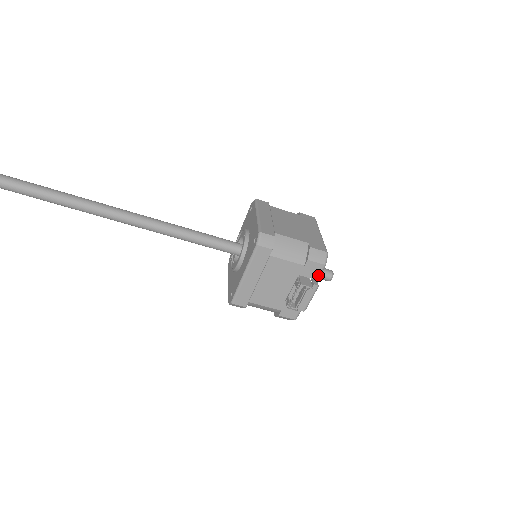
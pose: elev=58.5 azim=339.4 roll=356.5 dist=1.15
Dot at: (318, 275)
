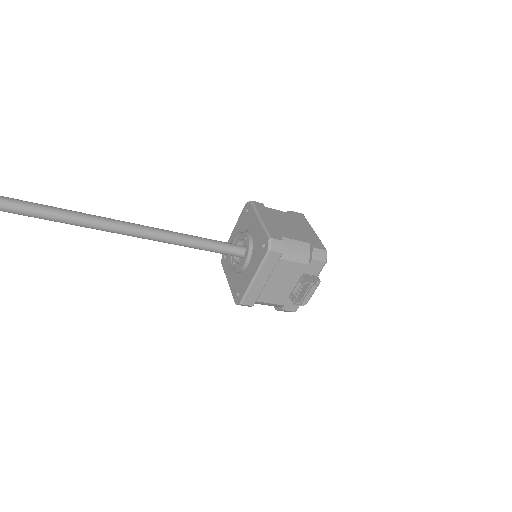
Dot at: (319, 272)
